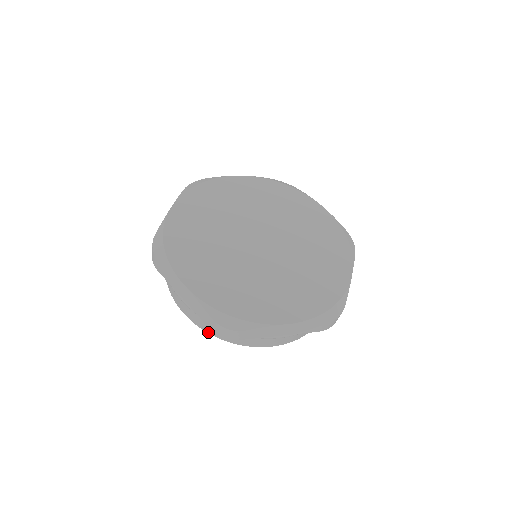
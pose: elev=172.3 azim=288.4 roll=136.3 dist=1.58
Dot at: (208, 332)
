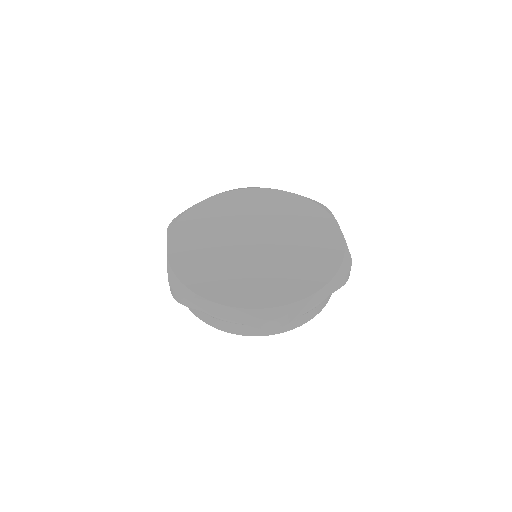
Dot at: occluded
